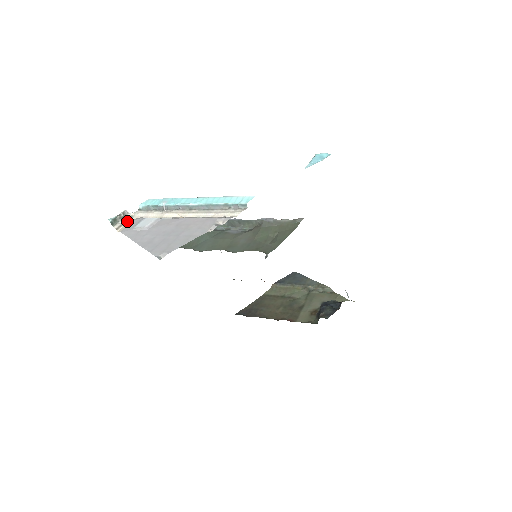
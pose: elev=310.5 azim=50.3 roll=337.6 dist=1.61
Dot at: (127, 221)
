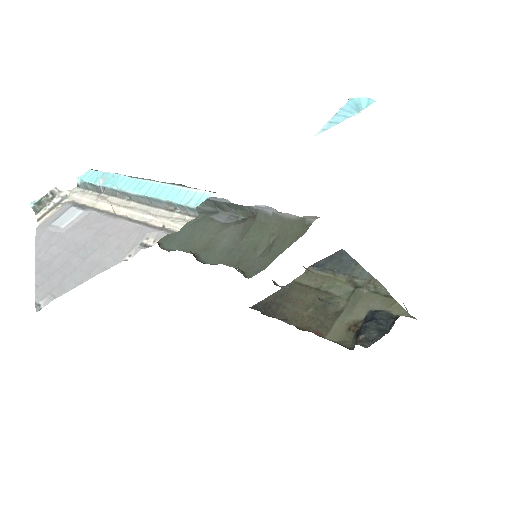
Dot at: (57, 205)
